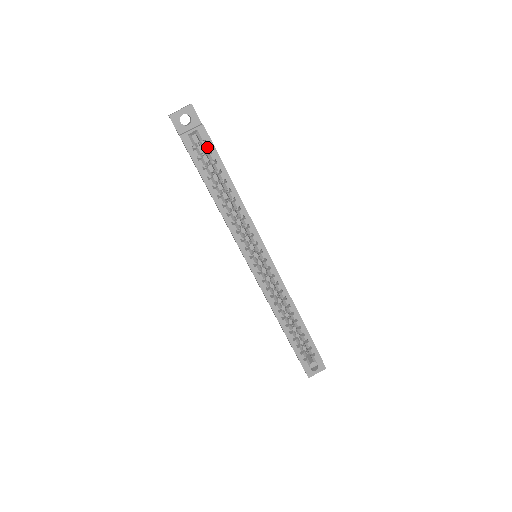
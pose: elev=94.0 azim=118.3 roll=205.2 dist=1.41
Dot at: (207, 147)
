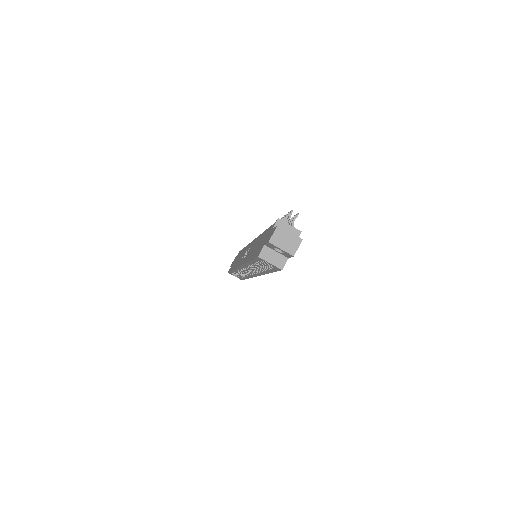
Dot at: (272, 268)
